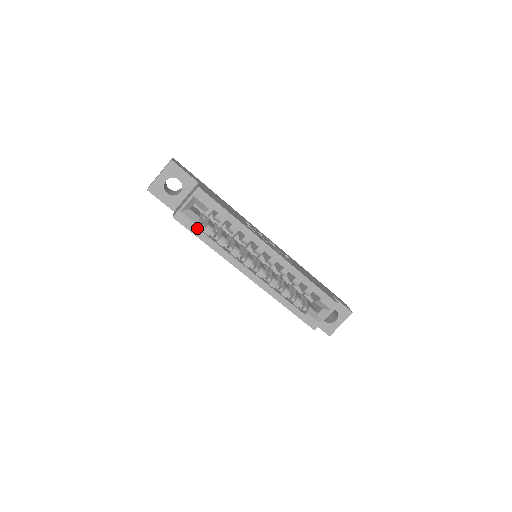
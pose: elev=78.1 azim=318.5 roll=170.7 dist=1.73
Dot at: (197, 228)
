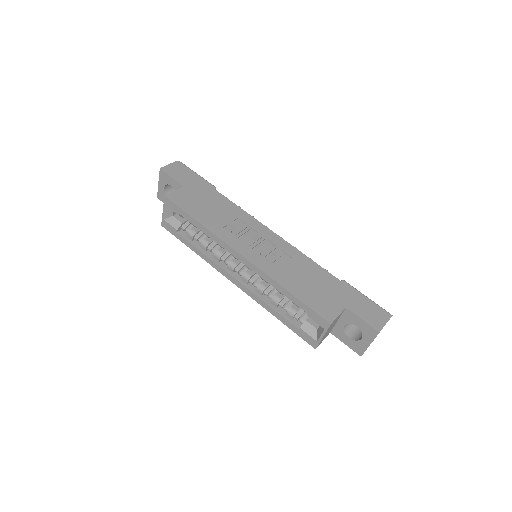
Dot at: (179, 234)
